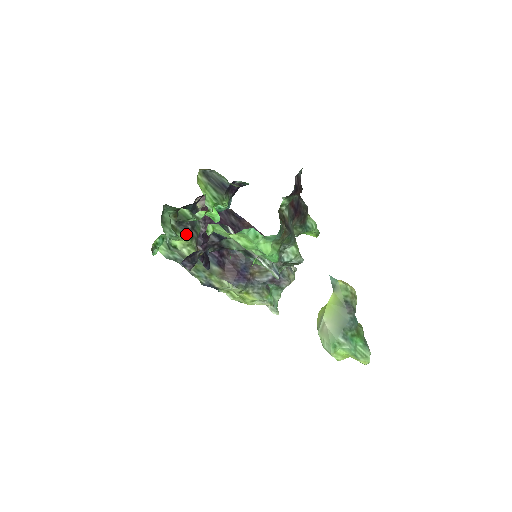
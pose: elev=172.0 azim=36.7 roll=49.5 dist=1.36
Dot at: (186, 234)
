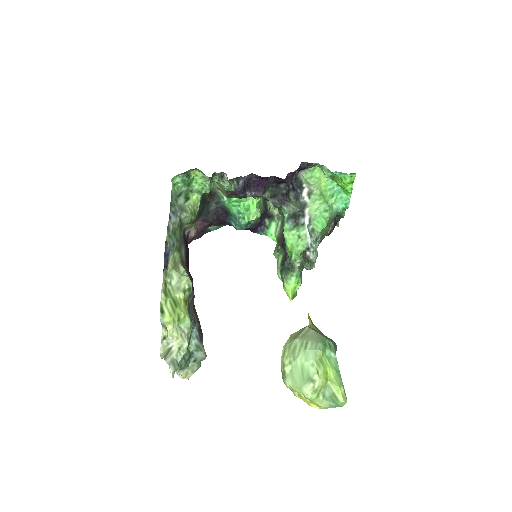
Dot at: (200, 206)
